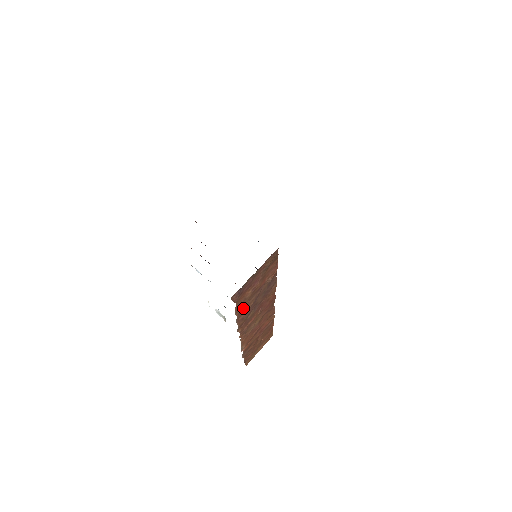
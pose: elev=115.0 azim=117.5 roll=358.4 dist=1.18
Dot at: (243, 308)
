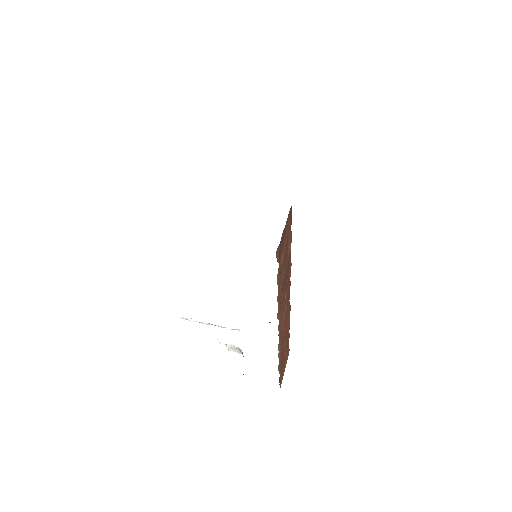
Dot at: (280, 279)
